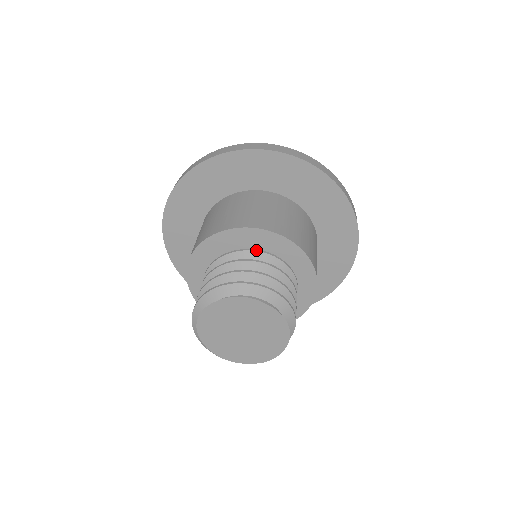
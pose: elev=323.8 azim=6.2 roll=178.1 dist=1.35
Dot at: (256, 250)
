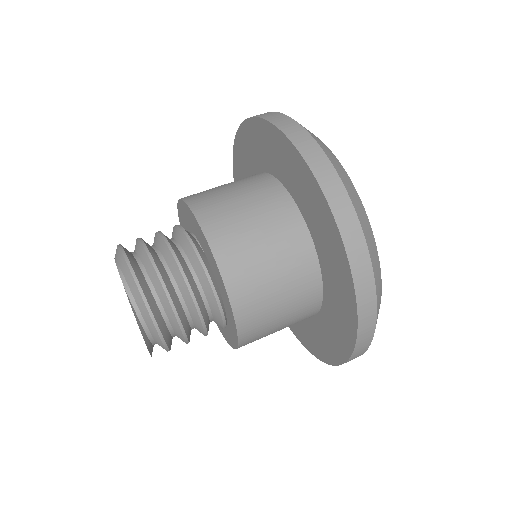
Dot at: (186, 234)
